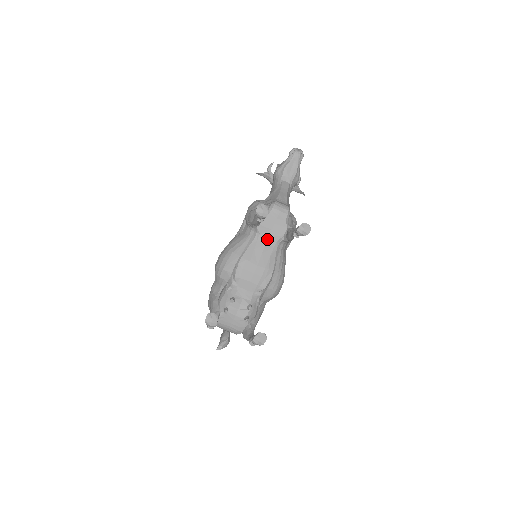
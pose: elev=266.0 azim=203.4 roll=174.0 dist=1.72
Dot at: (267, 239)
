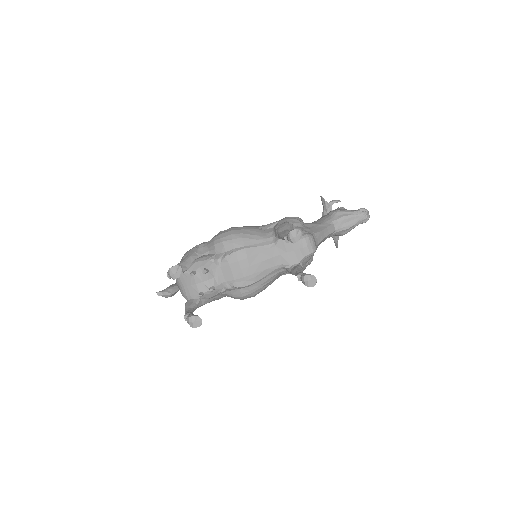
Dot at: (277, 255)
